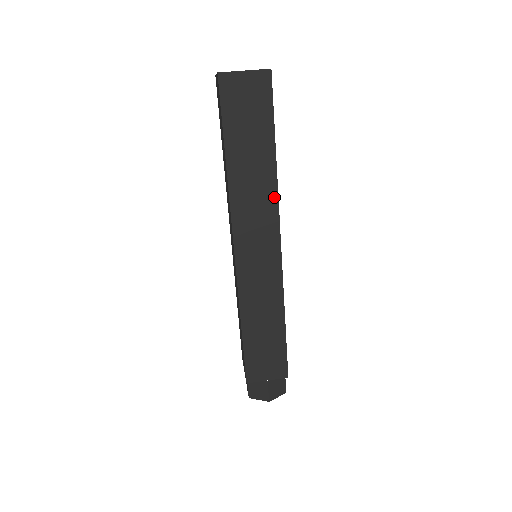
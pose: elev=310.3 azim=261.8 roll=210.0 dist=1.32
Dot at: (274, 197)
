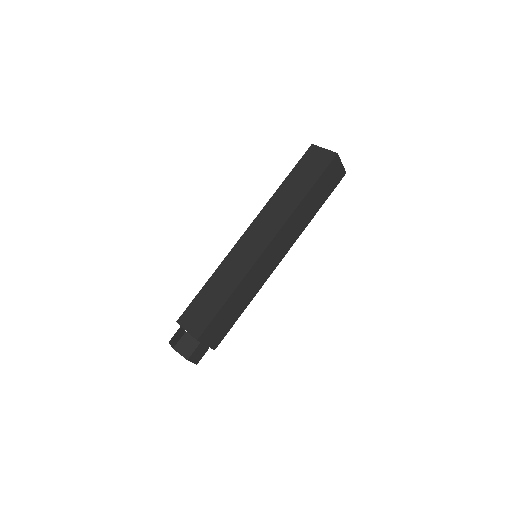
Dot at: (287, 216)
